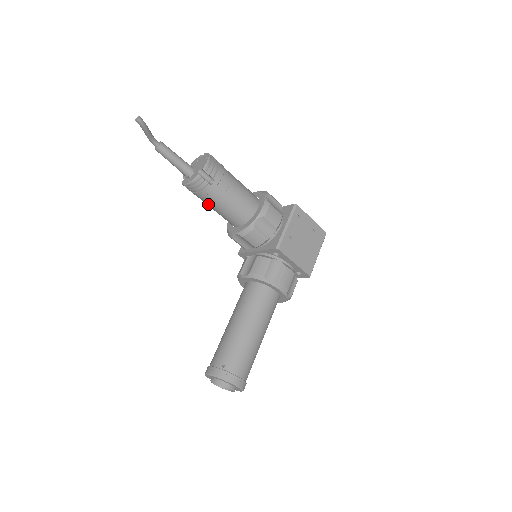
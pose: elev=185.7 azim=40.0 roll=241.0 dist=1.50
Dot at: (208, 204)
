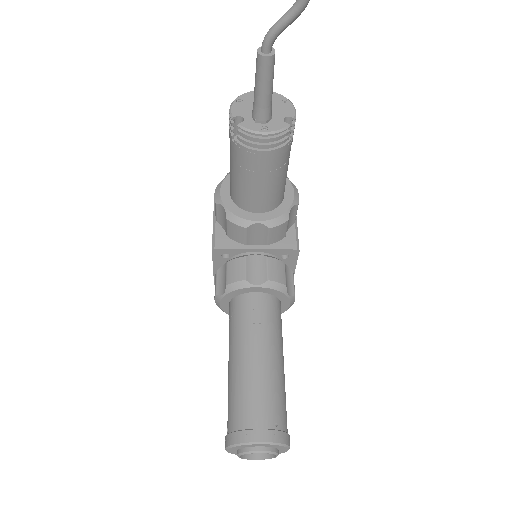
Dot at: (254, 171)
